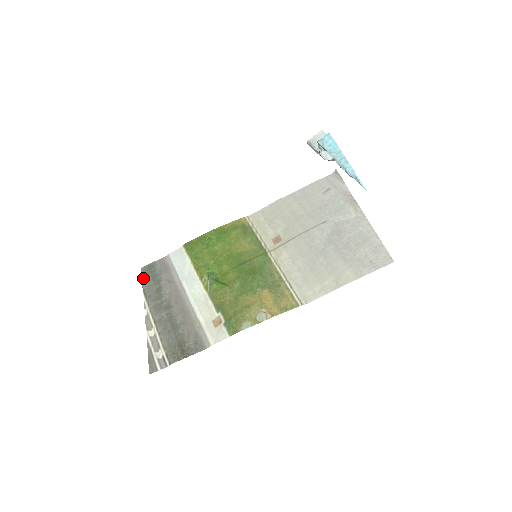
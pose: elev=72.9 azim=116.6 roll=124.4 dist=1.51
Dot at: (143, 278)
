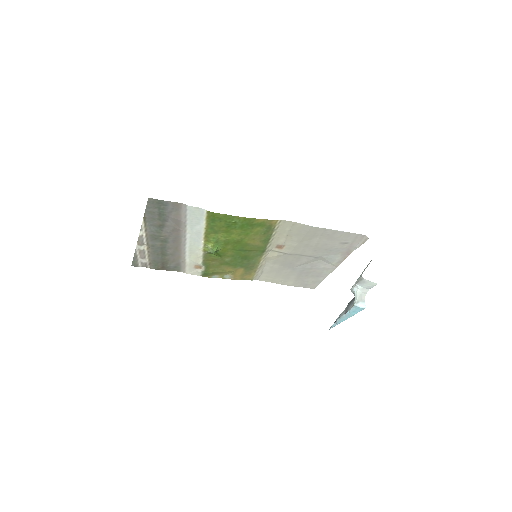
Dot at: (148, 209)
